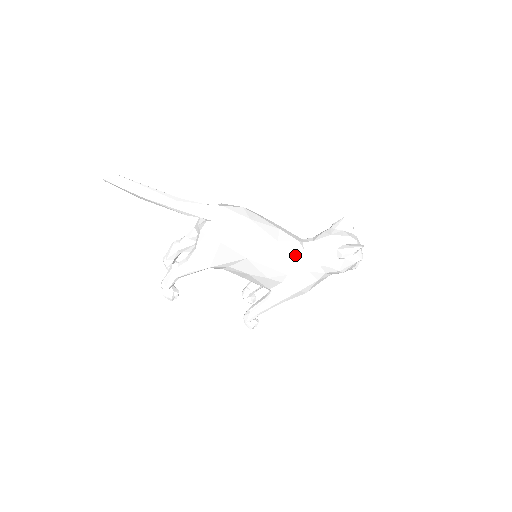
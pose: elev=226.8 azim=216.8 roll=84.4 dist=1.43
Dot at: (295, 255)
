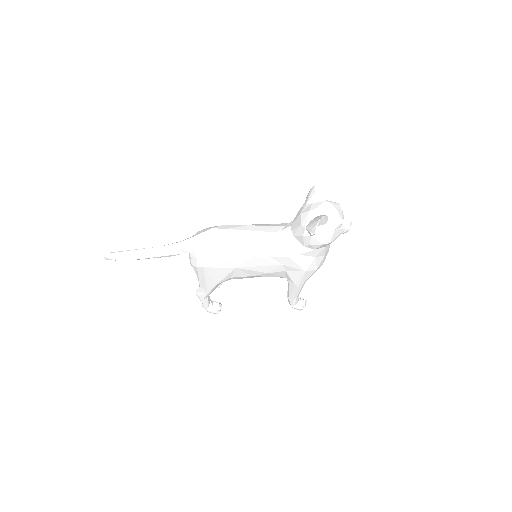
Dot at: (275, 247)
